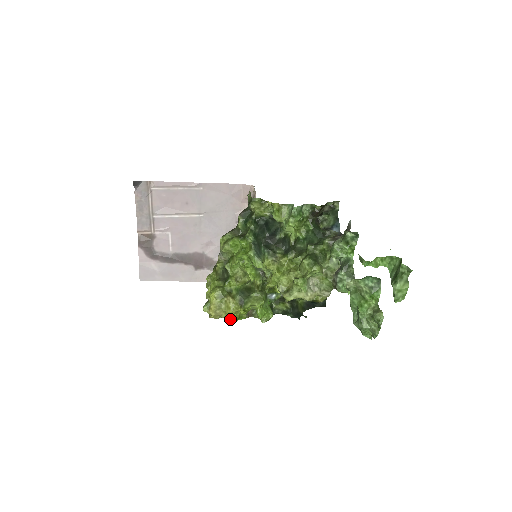
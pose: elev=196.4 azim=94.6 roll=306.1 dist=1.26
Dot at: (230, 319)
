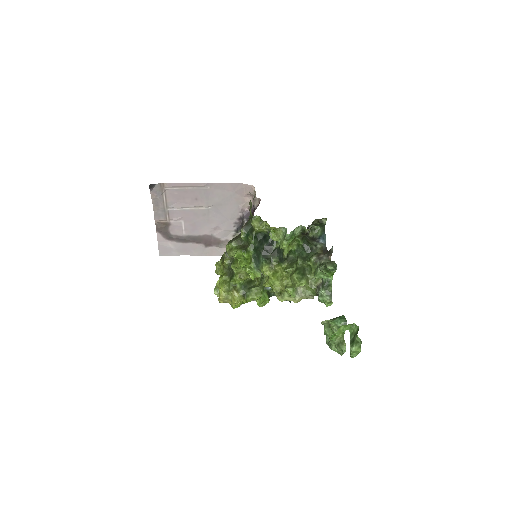
Dot at: (235, 306)
